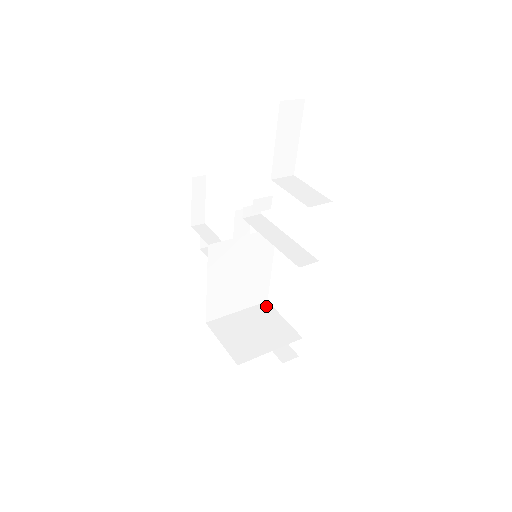
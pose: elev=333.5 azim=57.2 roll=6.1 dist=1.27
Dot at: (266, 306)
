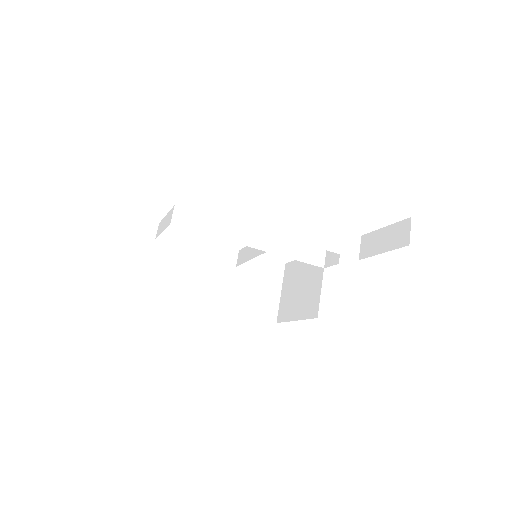
Dot at: occluded
